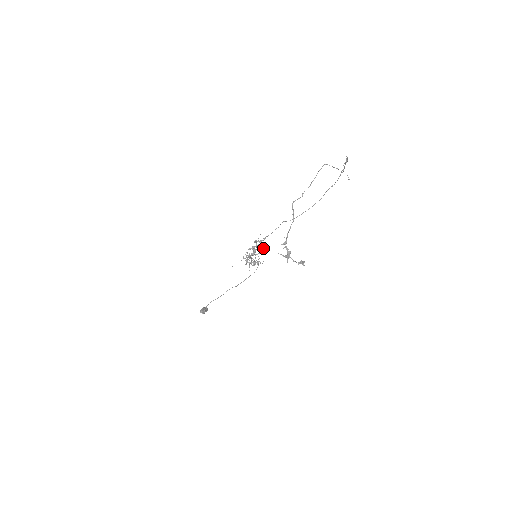
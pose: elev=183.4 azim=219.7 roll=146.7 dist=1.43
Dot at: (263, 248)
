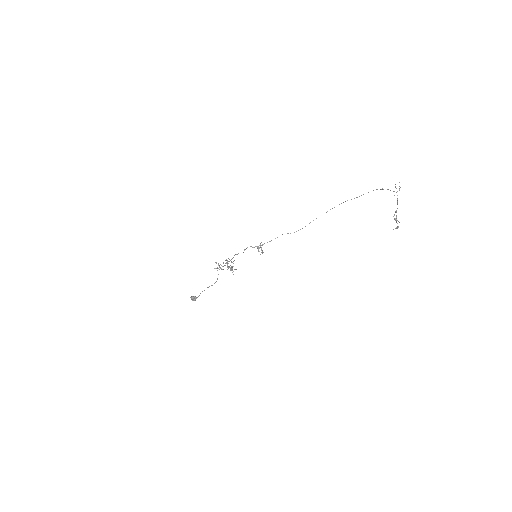
Dot at: (262, 251)
